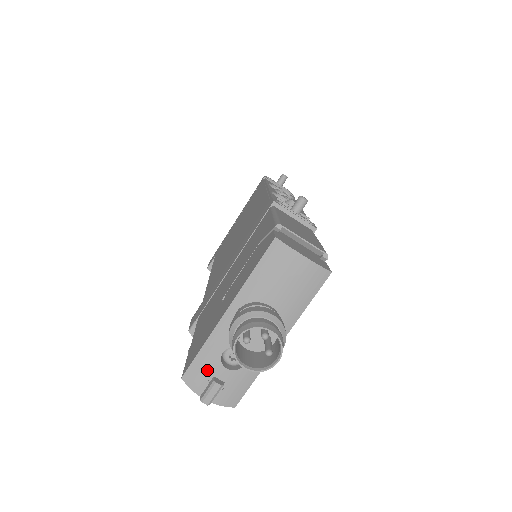
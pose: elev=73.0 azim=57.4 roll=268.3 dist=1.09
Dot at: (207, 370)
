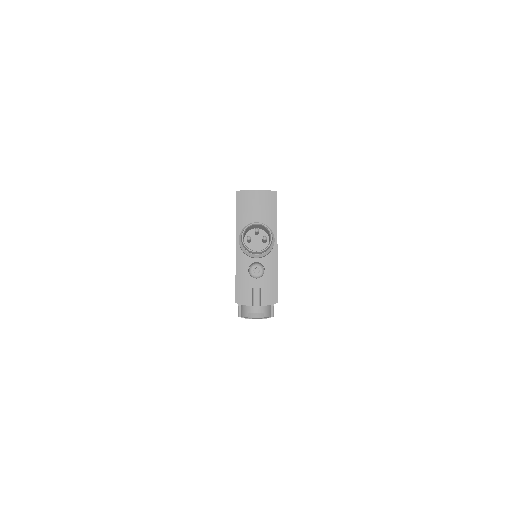
Dot at: (246, 287)
